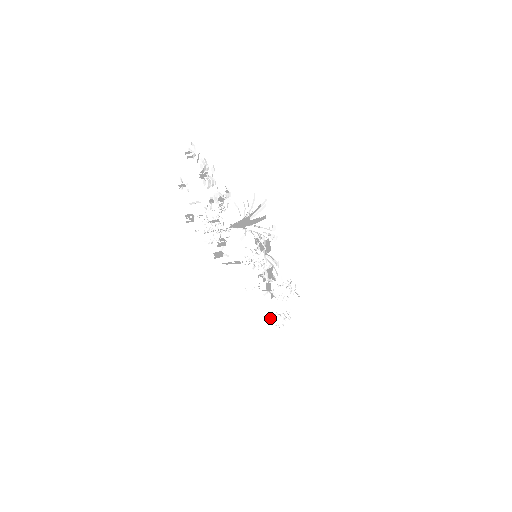
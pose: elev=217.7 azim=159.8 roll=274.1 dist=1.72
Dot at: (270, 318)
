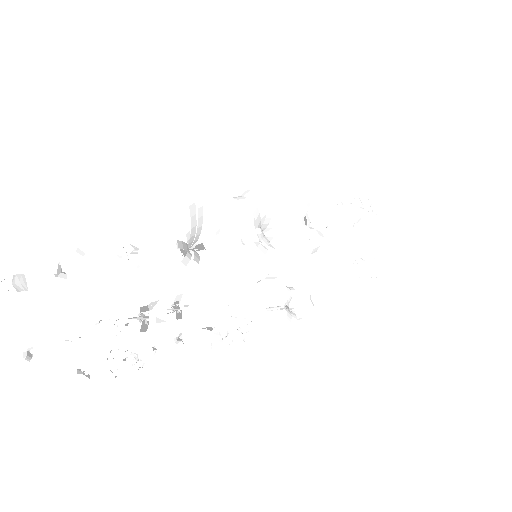
Dot at: (351, 270)
